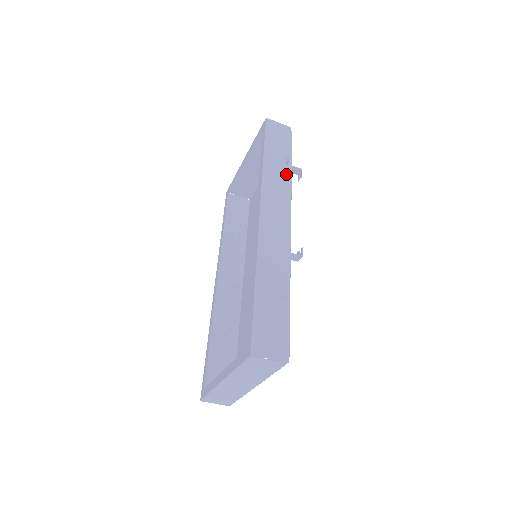
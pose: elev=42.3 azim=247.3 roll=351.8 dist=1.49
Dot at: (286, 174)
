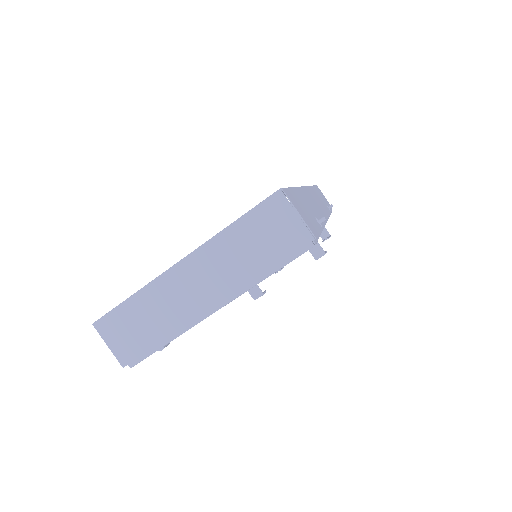
Dot at: (327, 208)
